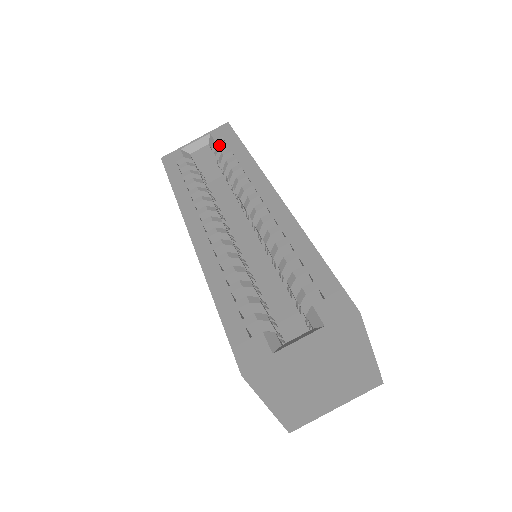
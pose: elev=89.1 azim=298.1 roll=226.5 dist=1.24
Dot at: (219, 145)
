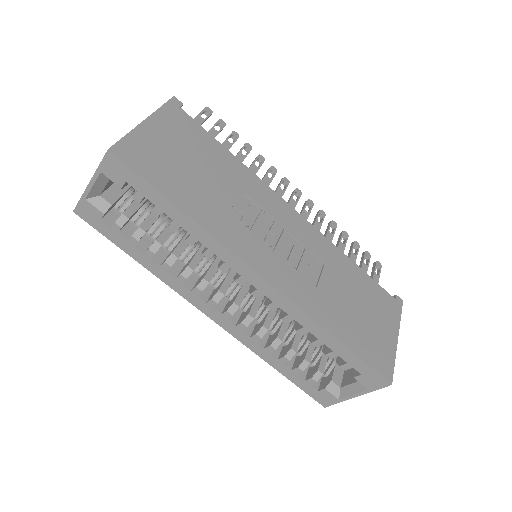
Dot at: (136, 199)
